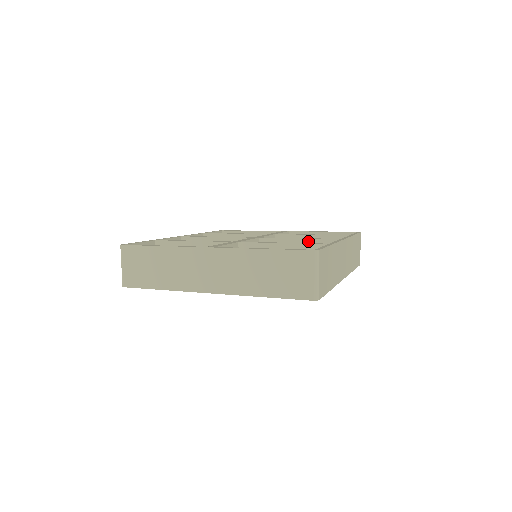
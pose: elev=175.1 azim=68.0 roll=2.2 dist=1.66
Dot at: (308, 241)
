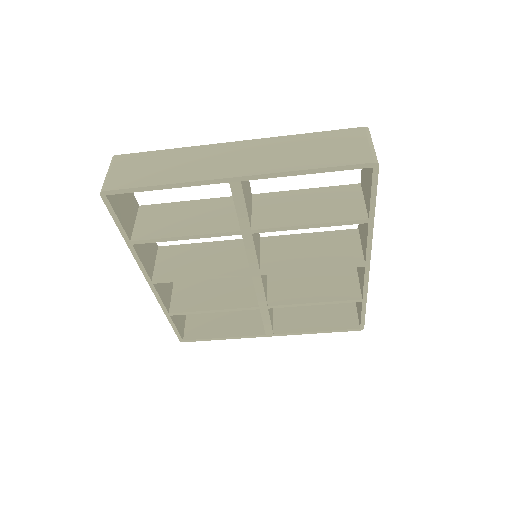
Dot at: (321, 234)
